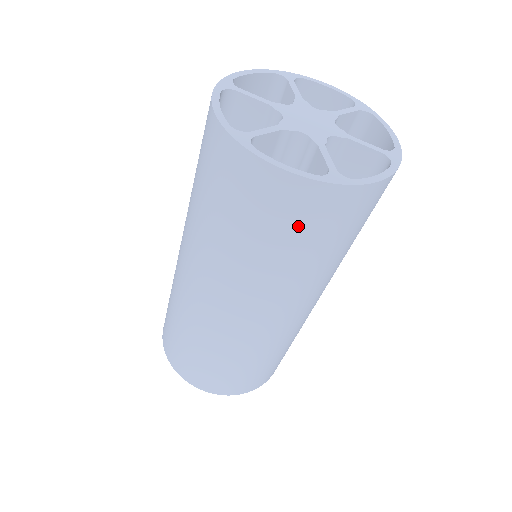
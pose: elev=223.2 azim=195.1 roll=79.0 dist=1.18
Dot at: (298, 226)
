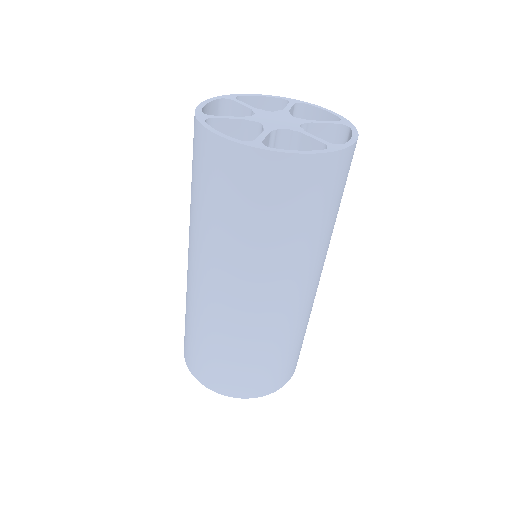
Dot at: (318, 197)
